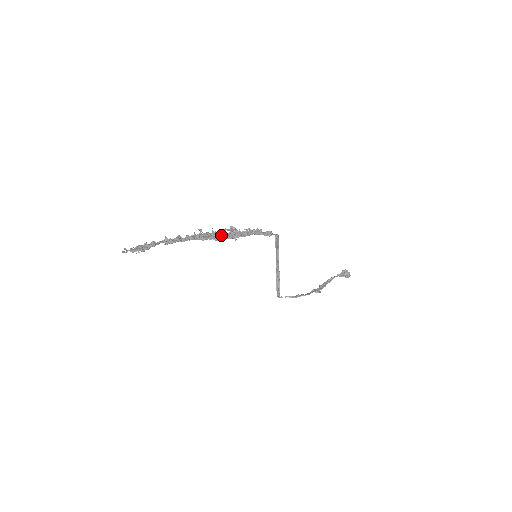
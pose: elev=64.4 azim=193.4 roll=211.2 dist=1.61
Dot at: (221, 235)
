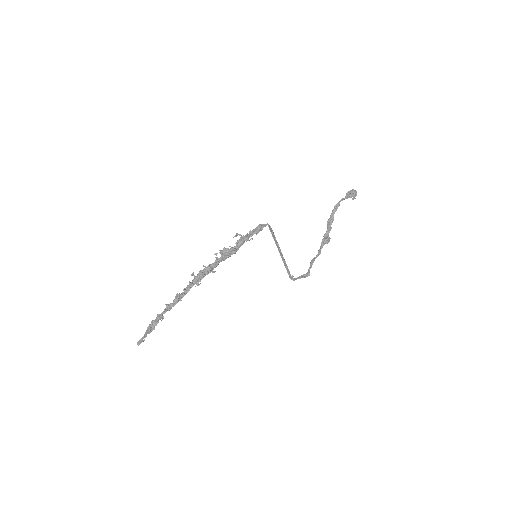
Dot at: (214, 265)
